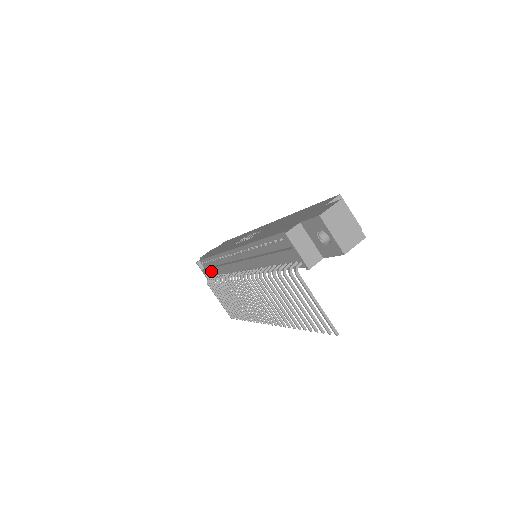
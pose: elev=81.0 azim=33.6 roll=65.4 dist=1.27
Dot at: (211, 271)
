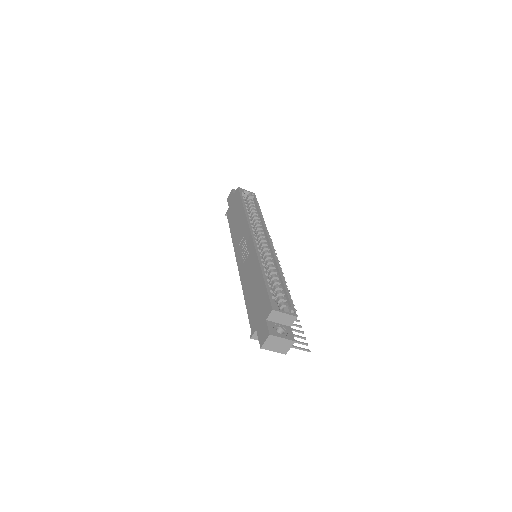
Dot at: occluded
